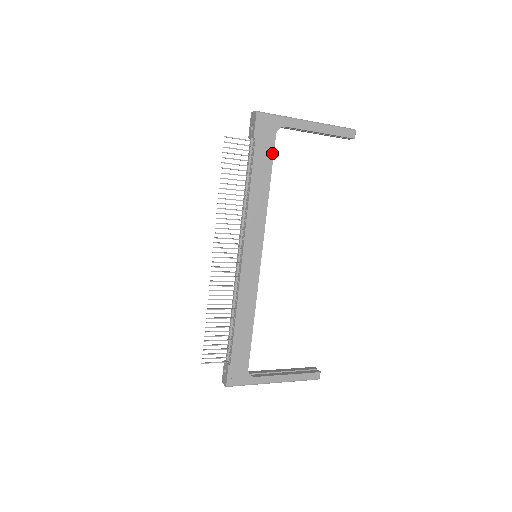
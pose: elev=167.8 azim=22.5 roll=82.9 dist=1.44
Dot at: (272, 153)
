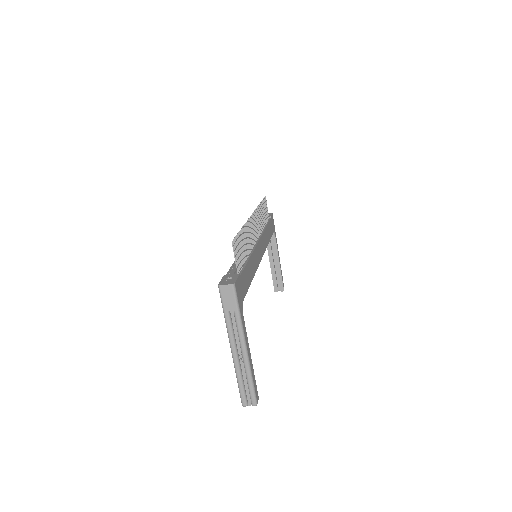
Dot at: (272, 234)
